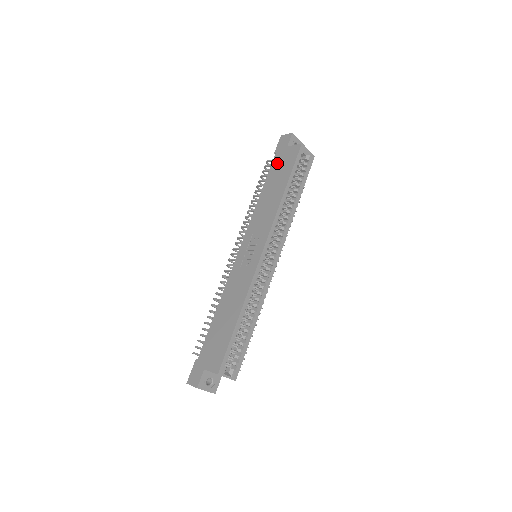
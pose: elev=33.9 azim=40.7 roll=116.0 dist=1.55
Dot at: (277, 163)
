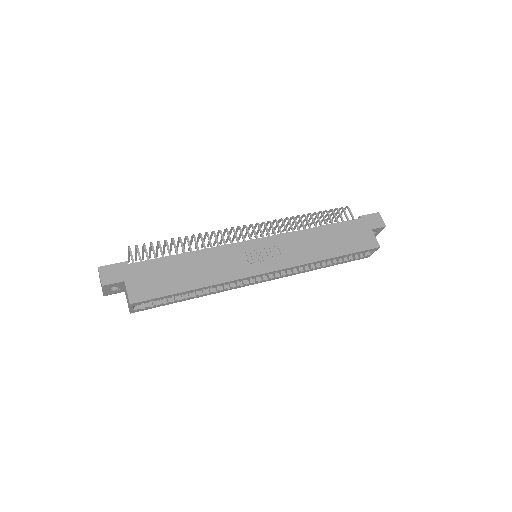
Dot at: (353, 228)
